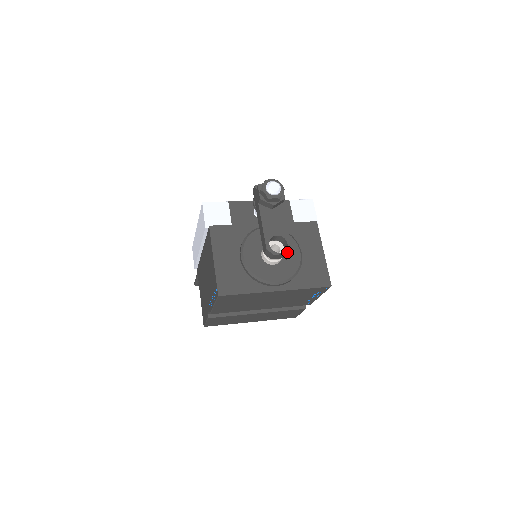
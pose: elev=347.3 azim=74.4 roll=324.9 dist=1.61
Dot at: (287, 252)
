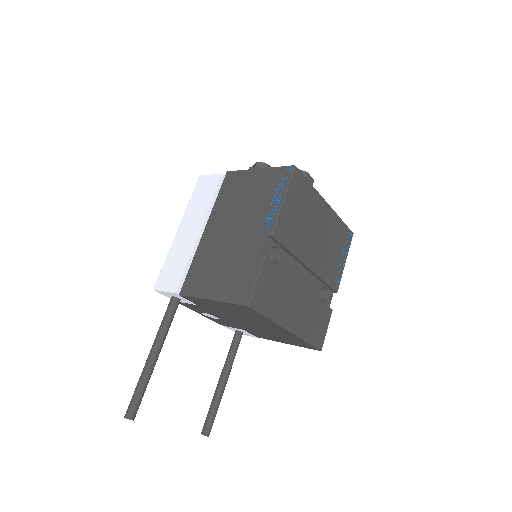
Dot at: (313, 180)
